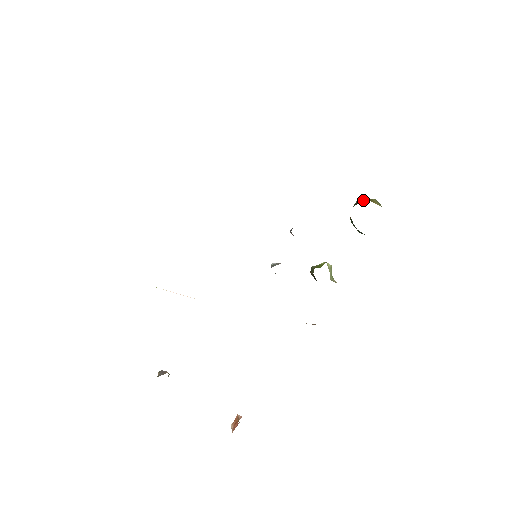
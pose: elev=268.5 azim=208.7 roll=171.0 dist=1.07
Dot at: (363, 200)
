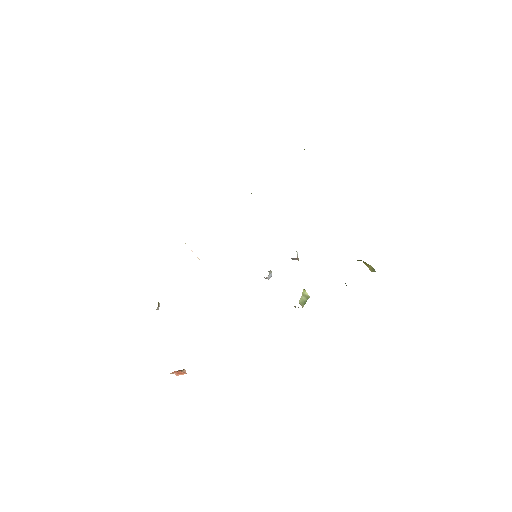
Dot at: (359, 260)
